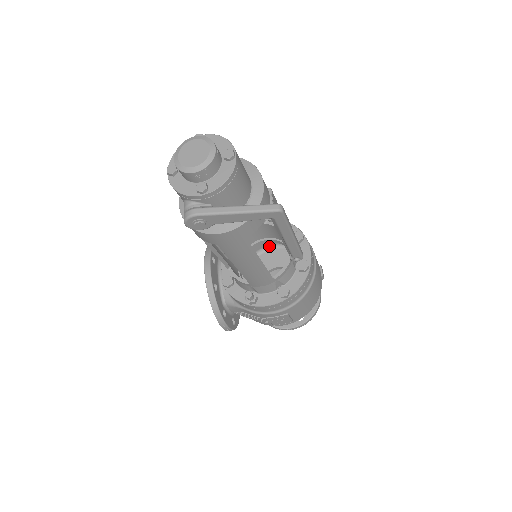
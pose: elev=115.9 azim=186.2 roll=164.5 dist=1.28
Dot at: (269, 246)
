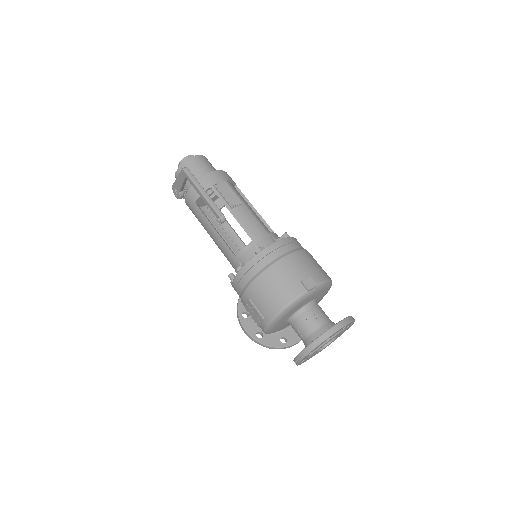
Dot at: occluded
